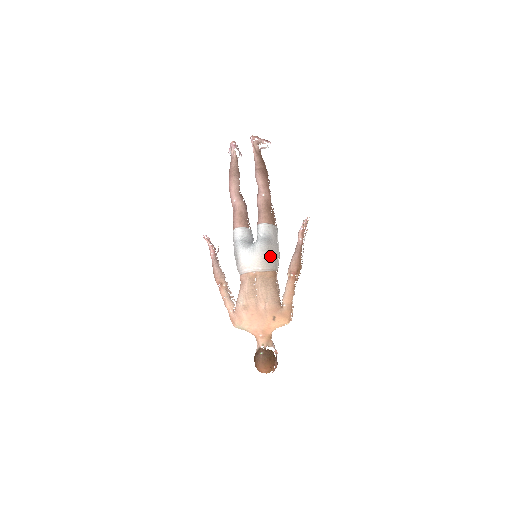
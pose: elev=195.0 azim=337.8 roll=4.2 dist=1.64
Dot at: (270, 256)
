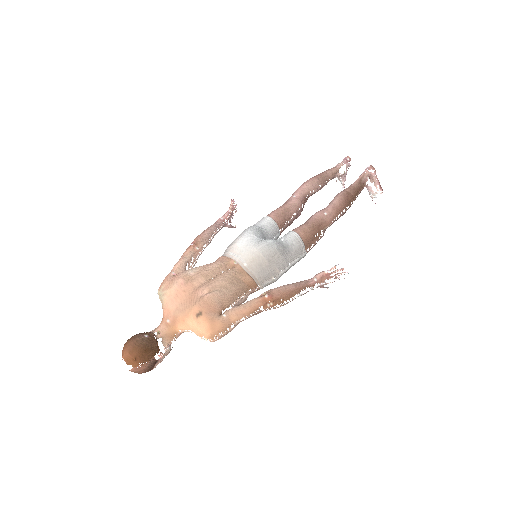
Dot at: (268, 264)
